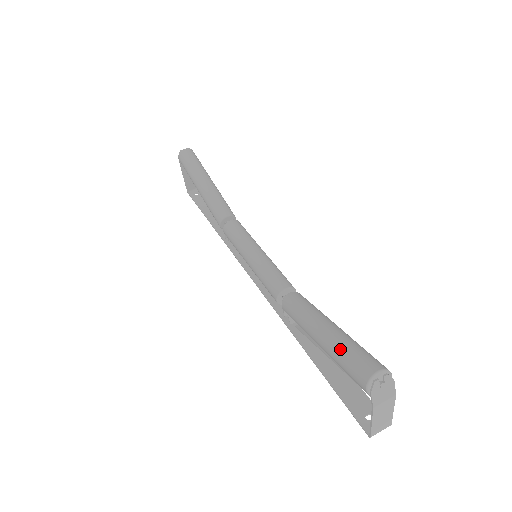
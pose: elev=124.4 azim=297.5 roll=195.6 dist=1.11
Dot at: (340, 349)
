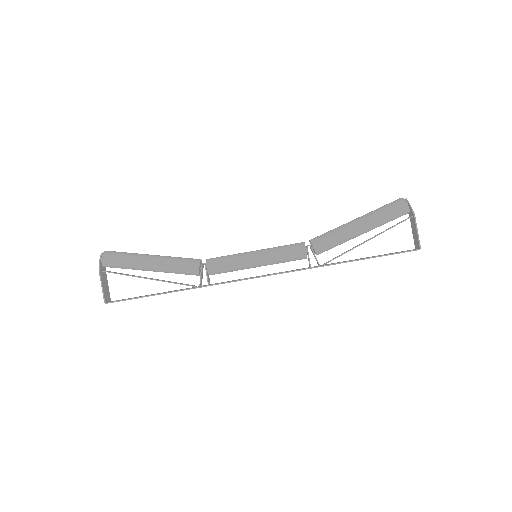
Dot at: (377, 210)
